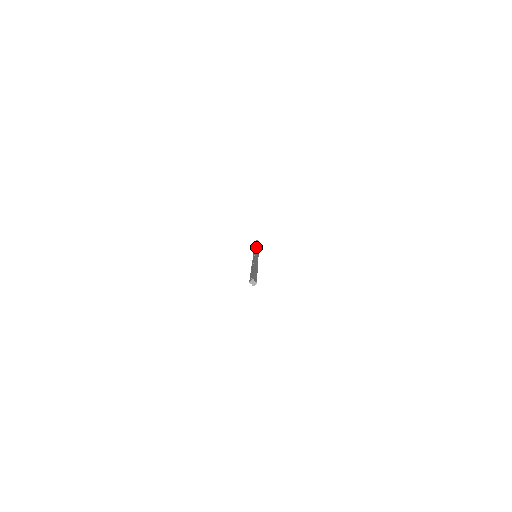
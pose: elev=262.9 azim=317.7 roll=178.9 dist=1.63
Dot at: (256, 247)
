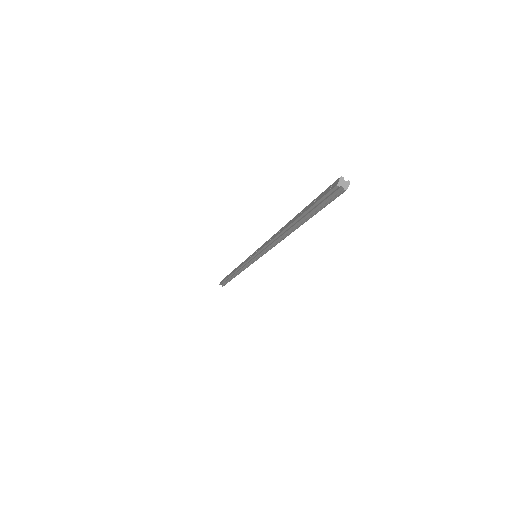
Dot at: occluded
